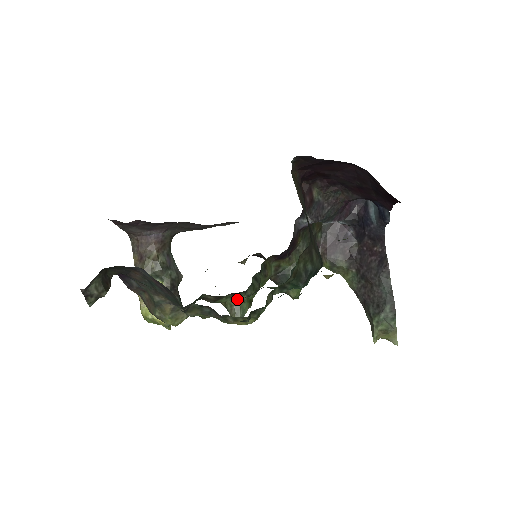
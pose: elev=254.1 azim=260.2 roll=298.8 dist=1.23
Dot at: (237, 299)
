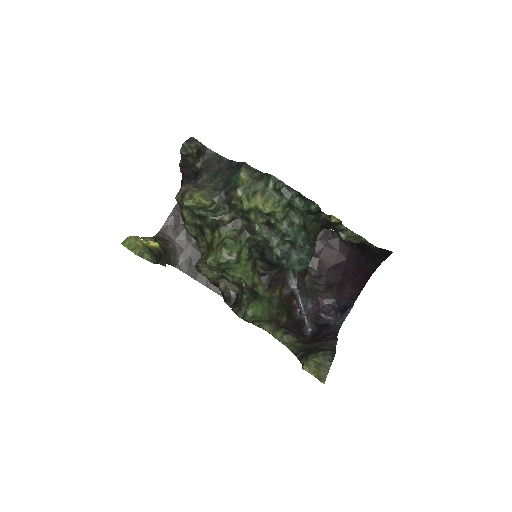
Dot at: (238, 238)
